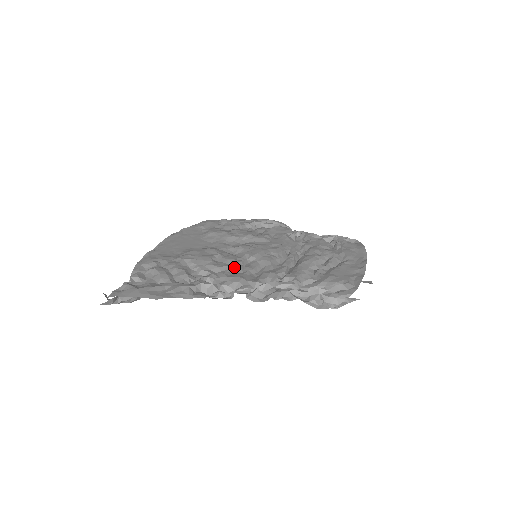
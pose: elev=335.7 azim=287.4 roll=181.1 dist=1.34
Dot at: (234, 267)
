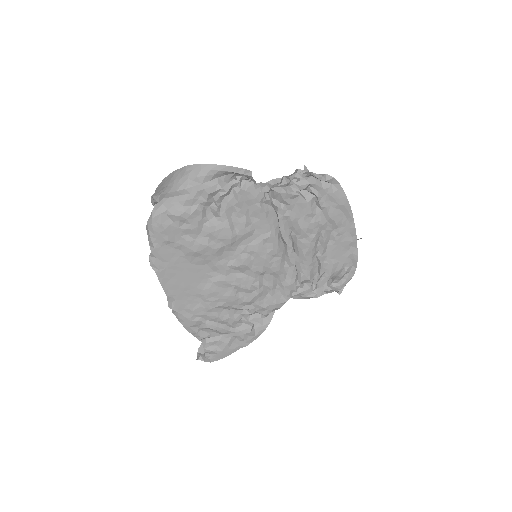
Dot at: (260, 295)
